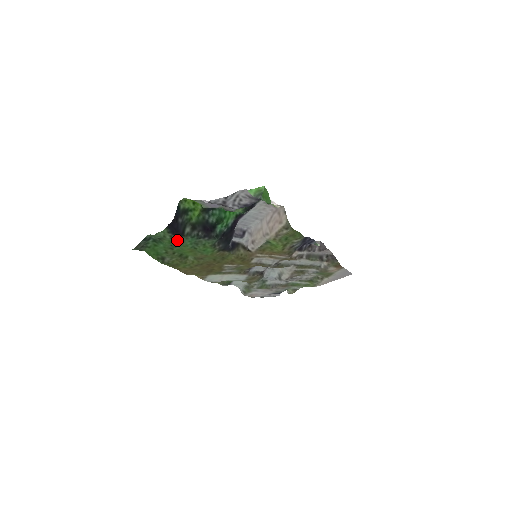
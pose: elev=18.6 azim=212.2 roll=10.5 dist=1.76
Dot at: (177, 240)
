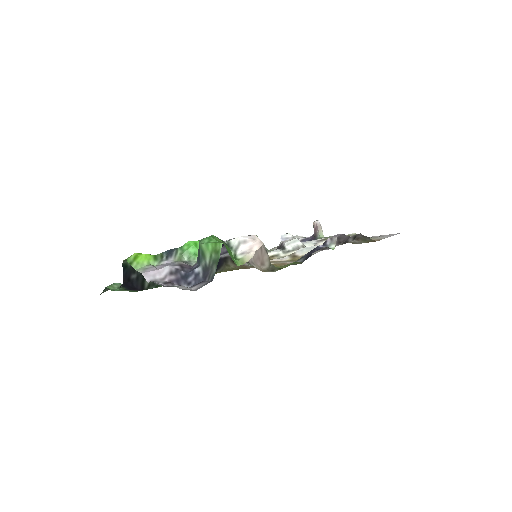
Dot at: occluded
